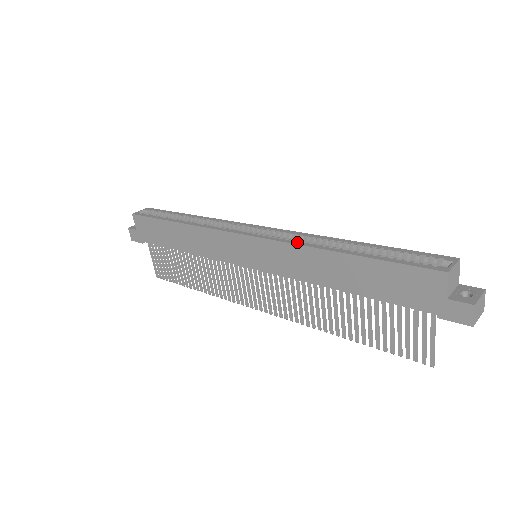
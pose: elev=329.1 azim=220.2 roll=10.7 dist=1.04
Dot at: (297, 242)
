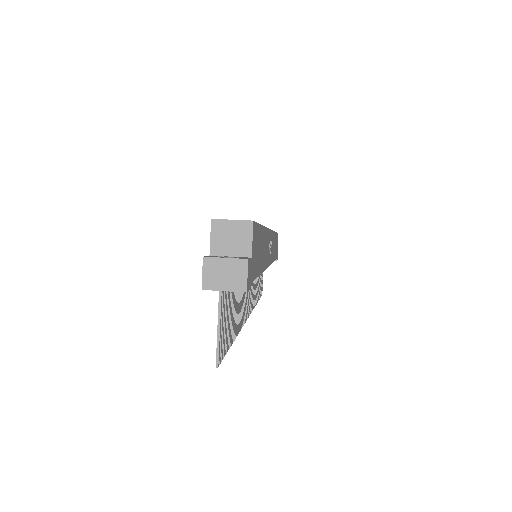
Dot at: occluded
